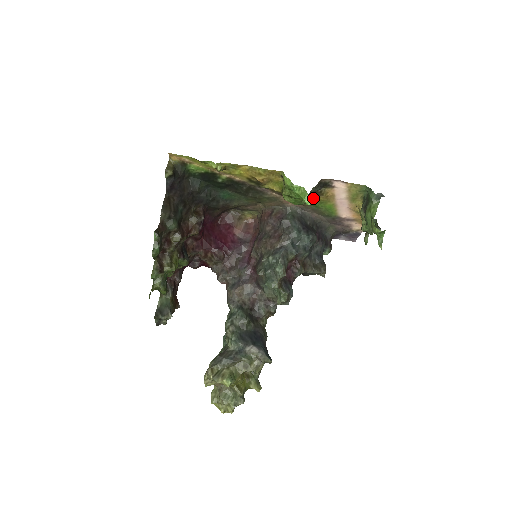
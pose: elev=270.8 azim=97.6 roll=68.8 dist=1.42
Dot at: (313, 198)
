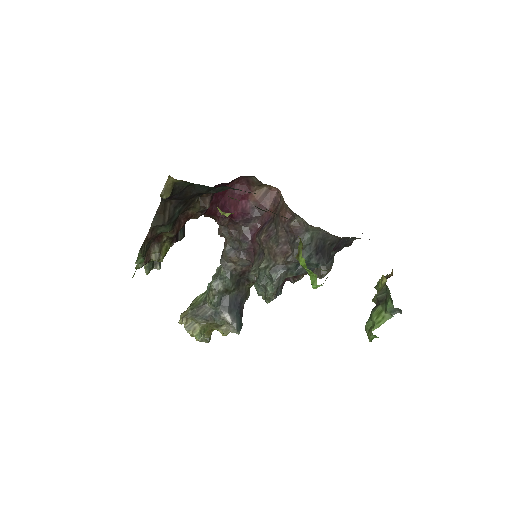
Dot at: occluded
